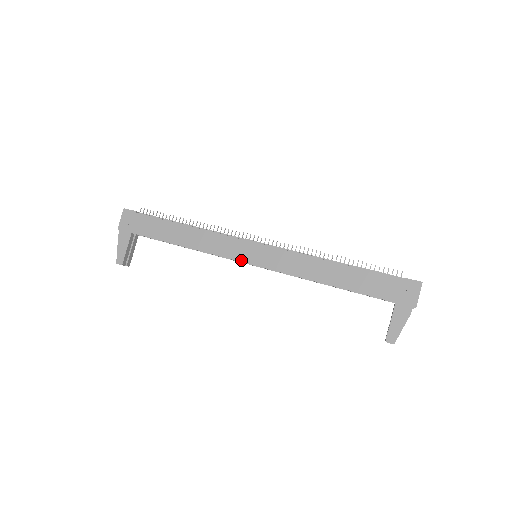
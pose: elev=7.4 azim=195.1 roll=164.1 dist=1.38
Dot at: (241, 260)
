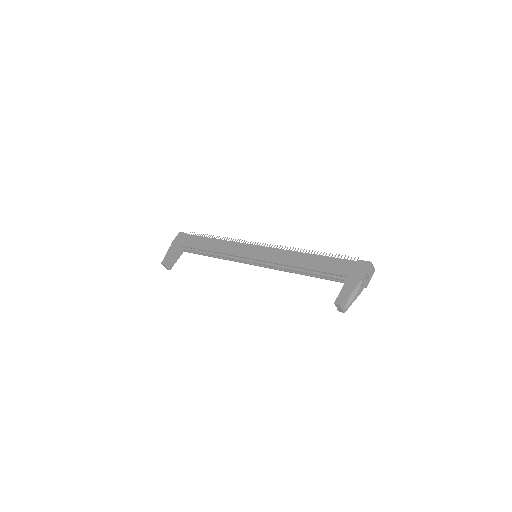
Dot at: (244, 256)
